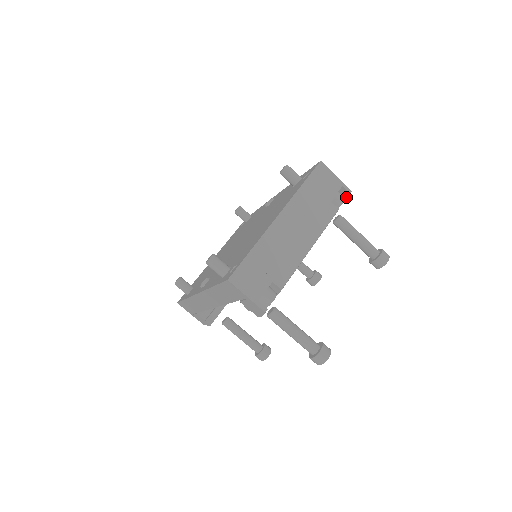
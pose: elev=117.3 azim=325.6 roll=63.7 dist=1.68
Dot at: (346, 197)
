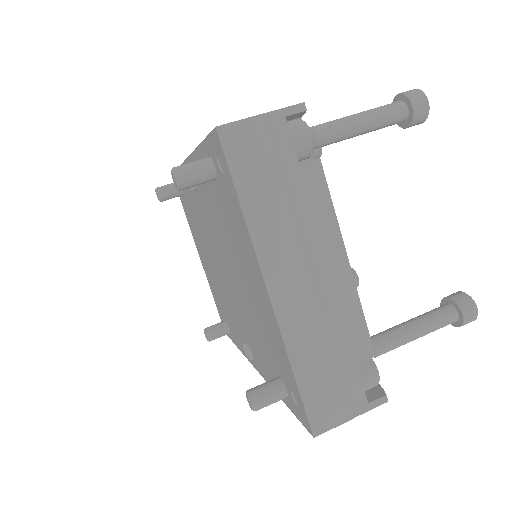
Dot at: (302, 114)
